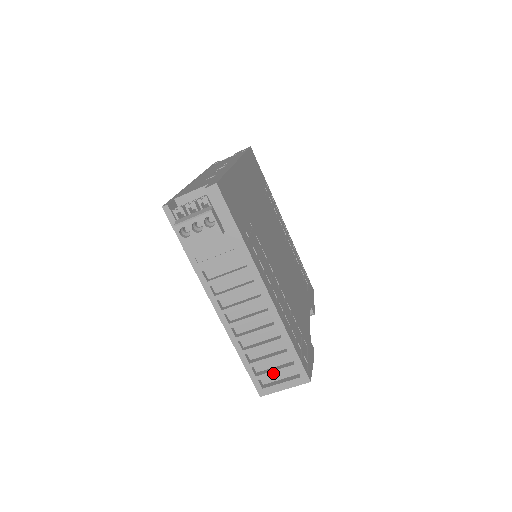
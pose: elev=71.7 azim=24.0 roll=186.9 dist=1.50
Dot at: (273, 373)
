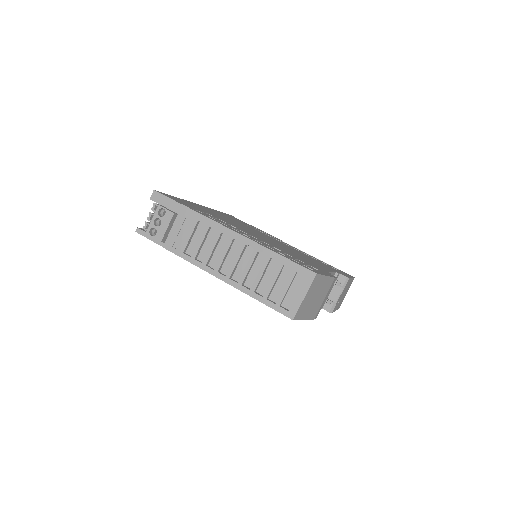
Dot at: (285, 290)
